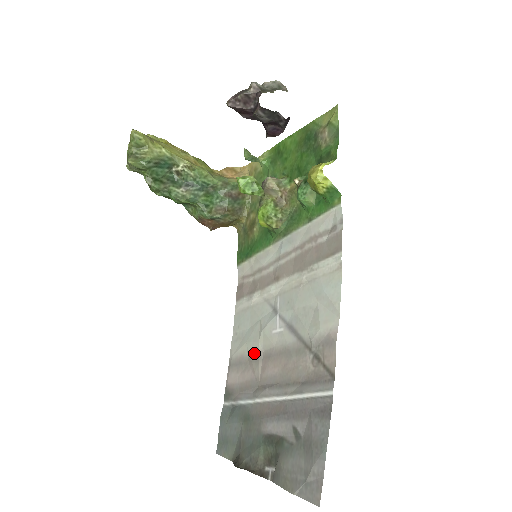
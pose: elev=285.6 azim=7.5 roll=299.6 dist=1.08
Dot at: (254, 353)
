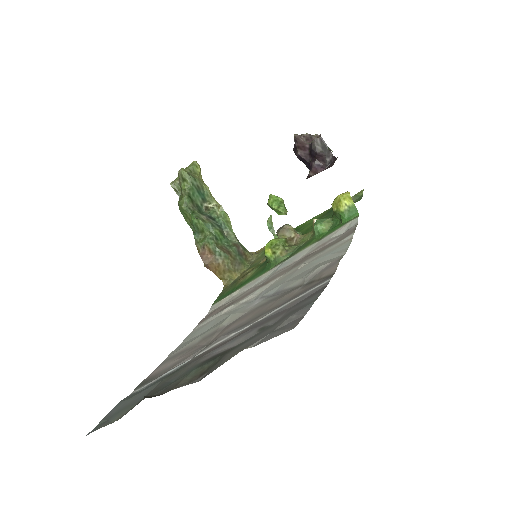
Dot at: (211, 332)
